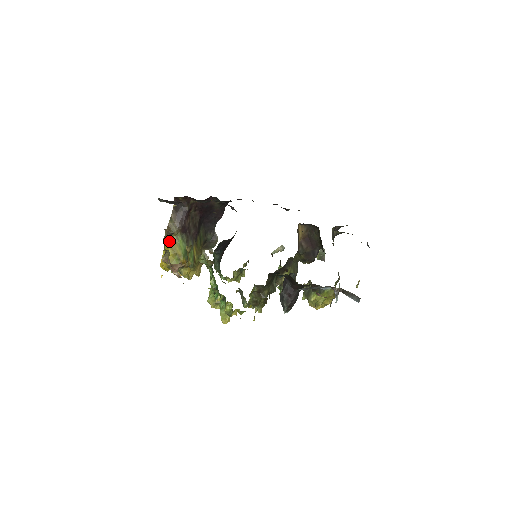
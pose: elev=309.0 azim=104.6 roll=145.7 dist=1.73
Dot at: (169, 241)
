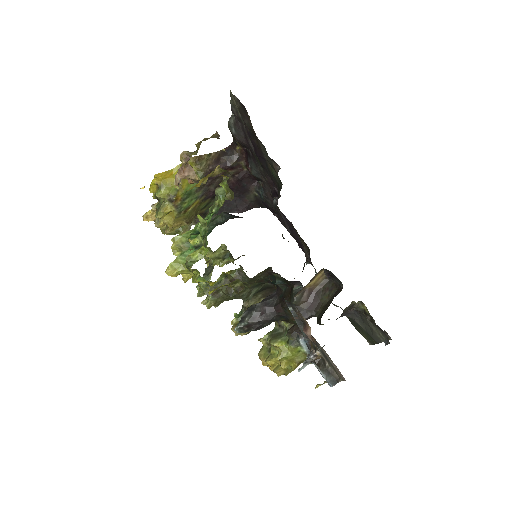
Dot at: occluded
